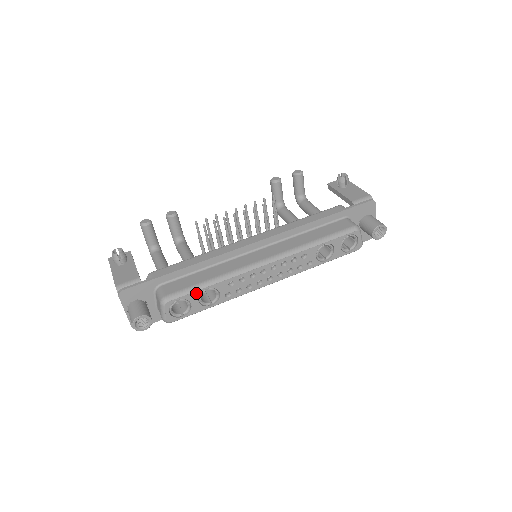
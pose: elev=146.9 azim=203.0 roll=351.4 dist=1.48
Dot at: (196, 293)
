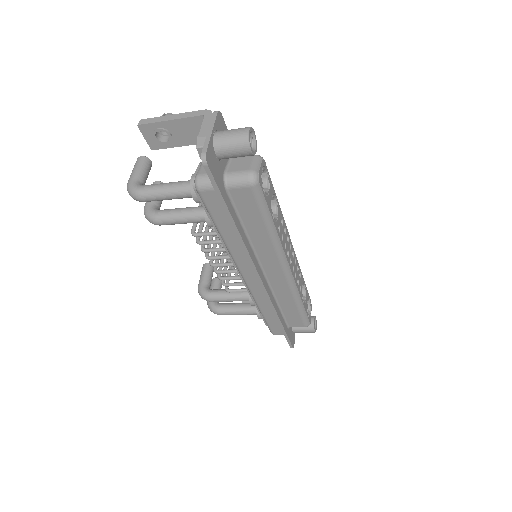
Dot at: (272, 188)
